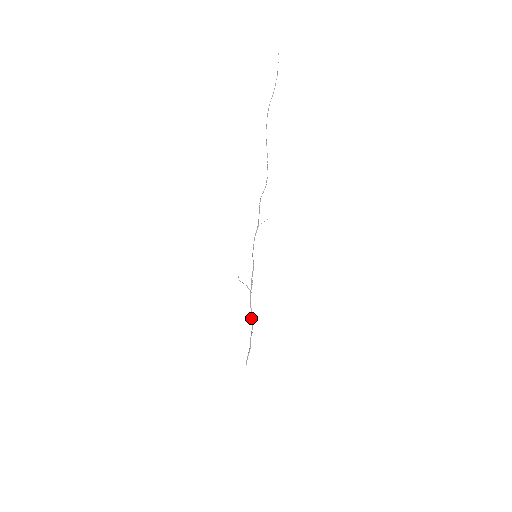
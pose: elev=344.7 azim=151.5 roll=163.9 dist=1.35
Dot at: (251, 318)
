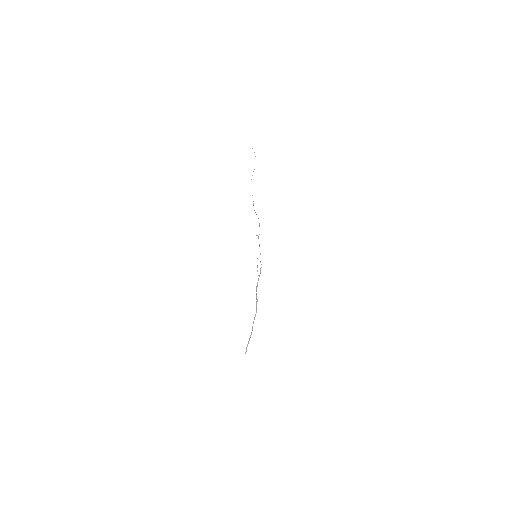
Dot at: occluded
